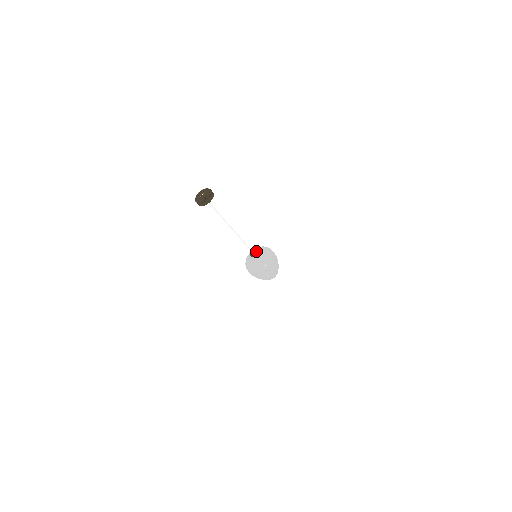
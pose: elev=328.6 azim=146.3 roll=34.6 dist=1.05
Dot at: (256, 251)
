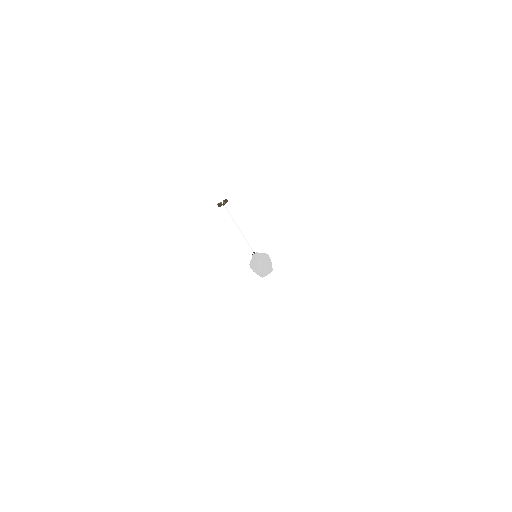
Dot at: (256, 252)
